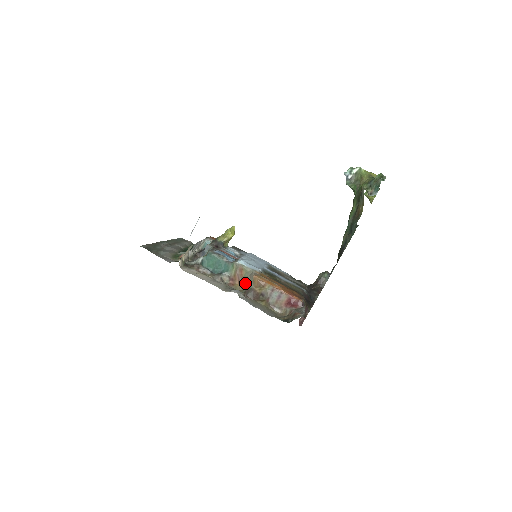
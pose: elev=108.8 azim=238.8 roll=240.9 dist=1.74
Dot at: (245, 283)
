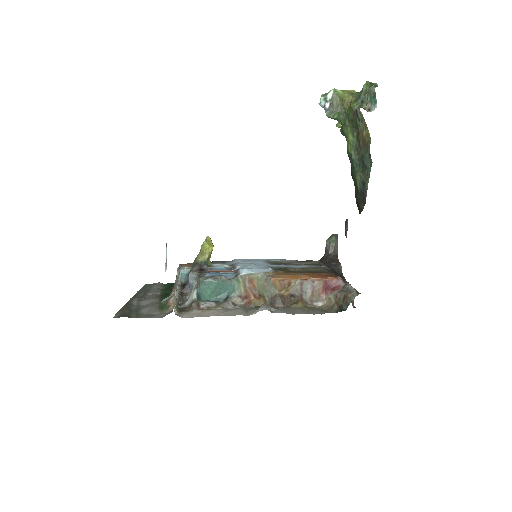
Dot at: (264, 293)
